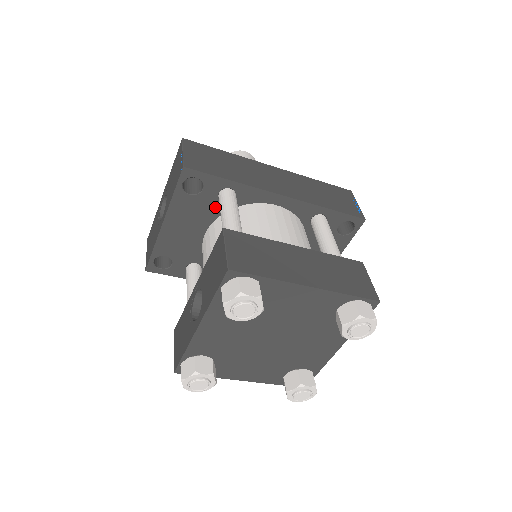
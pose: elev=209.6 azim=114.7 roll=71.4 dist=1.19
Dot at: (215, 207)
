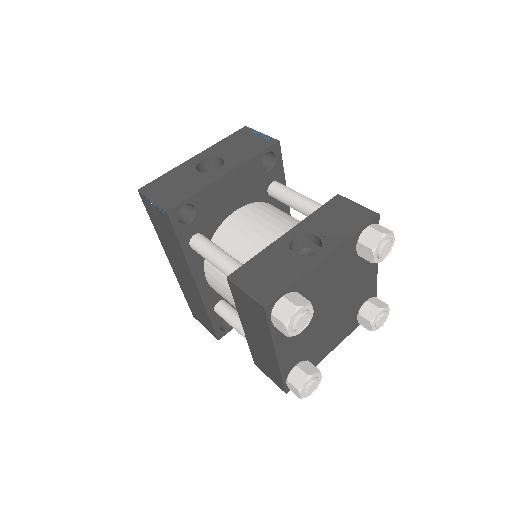
Dot at: (261, 191)
